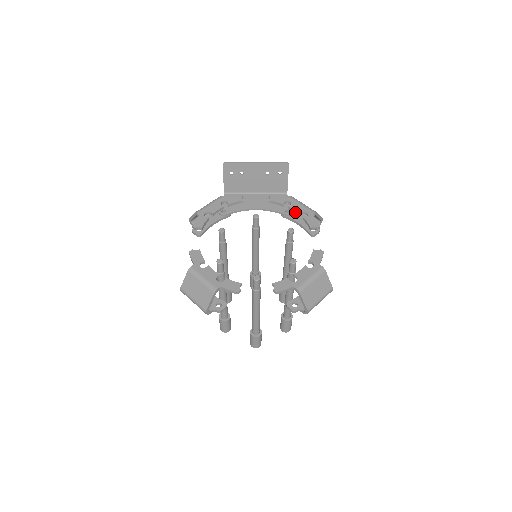
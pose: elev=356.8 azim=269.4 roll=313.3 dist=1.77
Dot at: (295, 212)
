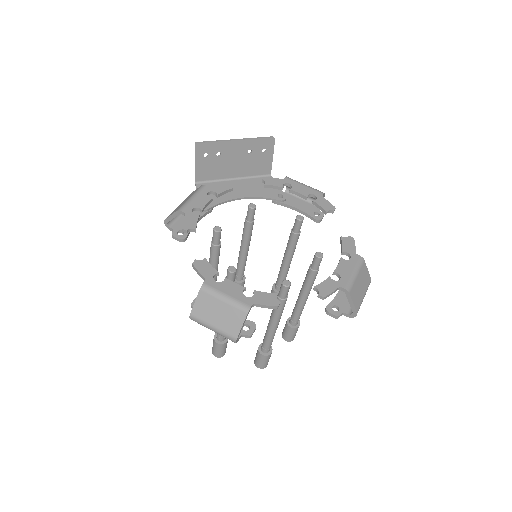
Dot at: (299, 195)
